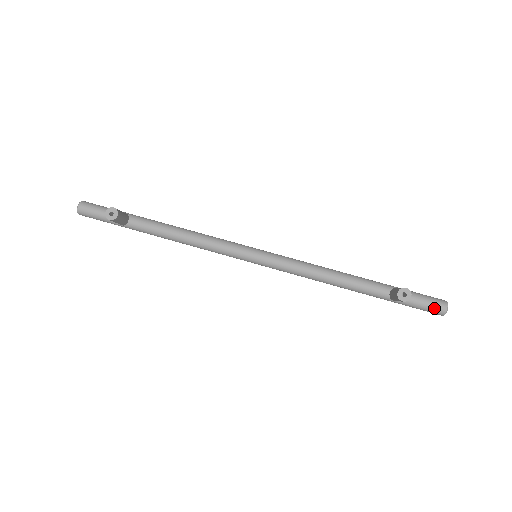
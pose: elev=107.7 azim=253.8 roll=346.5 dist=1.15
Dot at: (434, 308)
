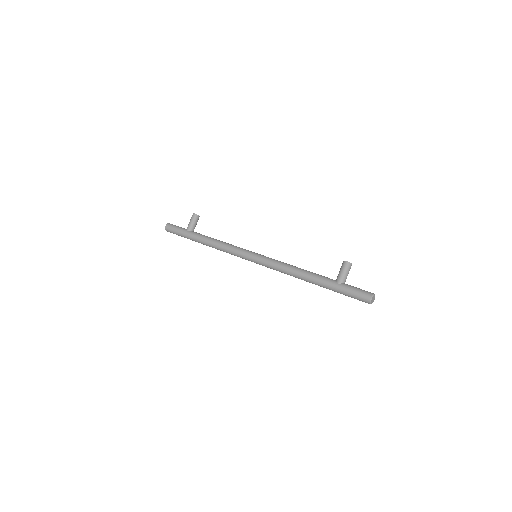
Dot at: (365, 291)
